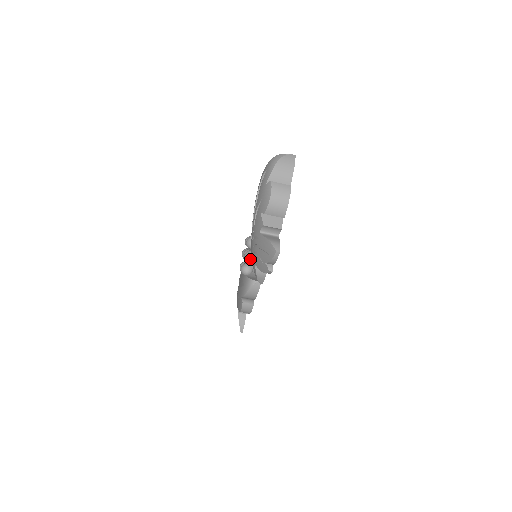
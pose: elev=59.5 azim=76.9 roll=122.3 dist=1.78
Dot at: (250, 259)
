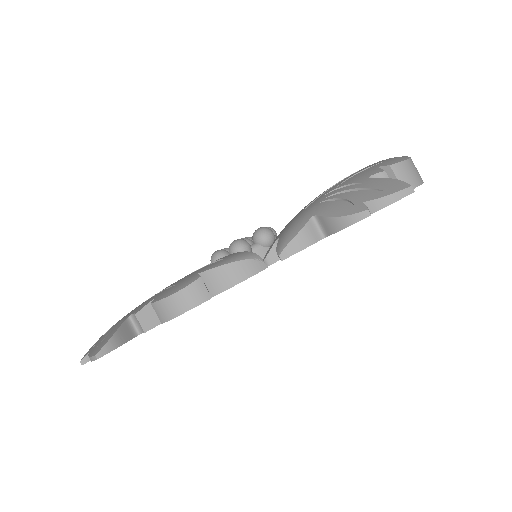
Dot at: (269, 234)
